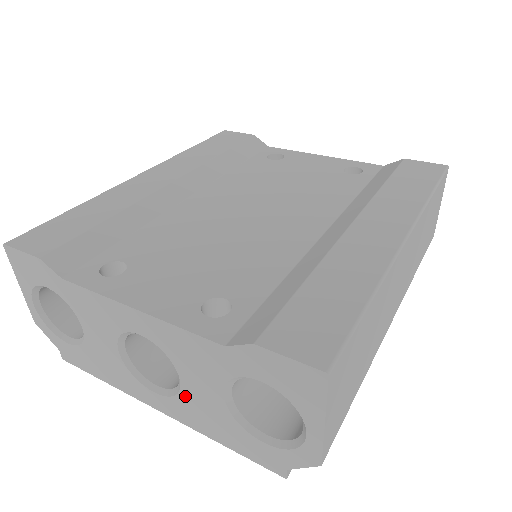
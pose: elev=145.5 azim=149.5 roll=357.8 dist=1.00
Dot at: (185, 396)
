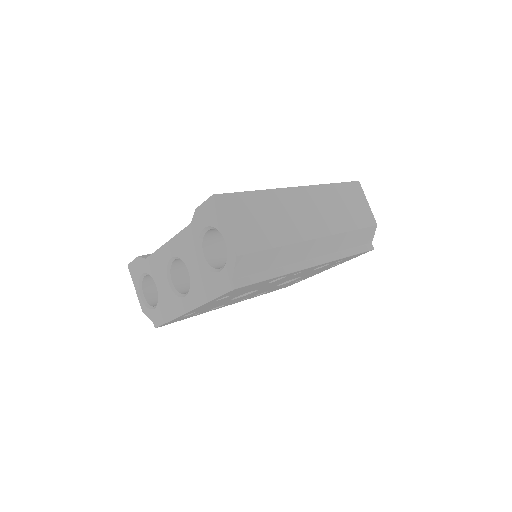
Dot at: (192, 280)
